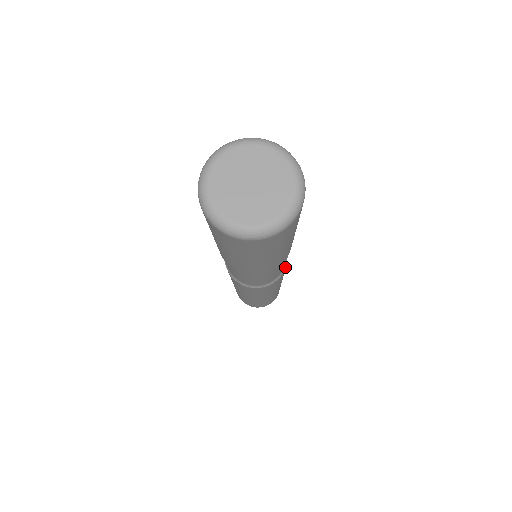
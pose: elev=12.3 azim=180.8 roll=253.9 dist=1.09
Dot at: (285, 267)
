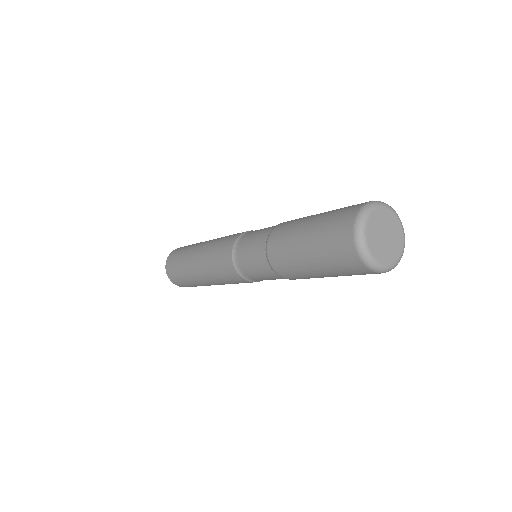
Dot at: occluded
